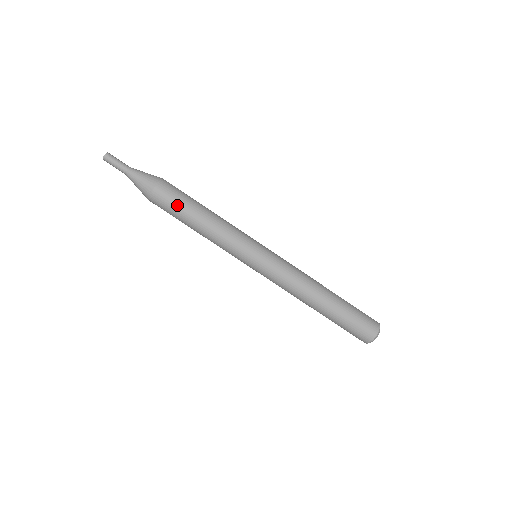
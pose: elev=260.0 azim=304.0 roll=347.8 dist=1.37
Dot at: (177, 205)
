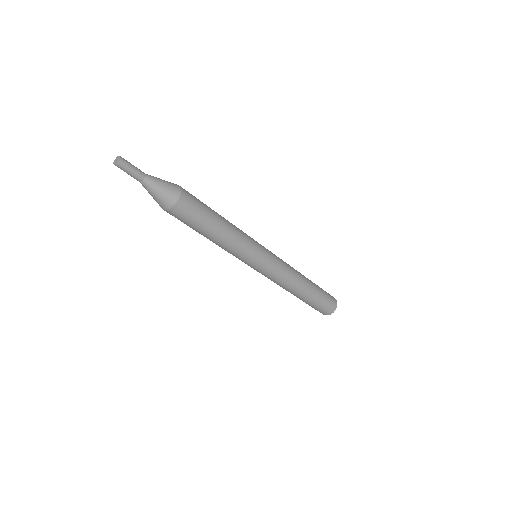
Dot at: (189, 225)
